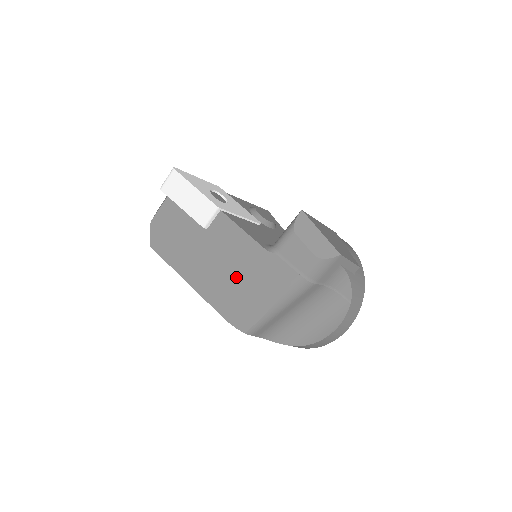
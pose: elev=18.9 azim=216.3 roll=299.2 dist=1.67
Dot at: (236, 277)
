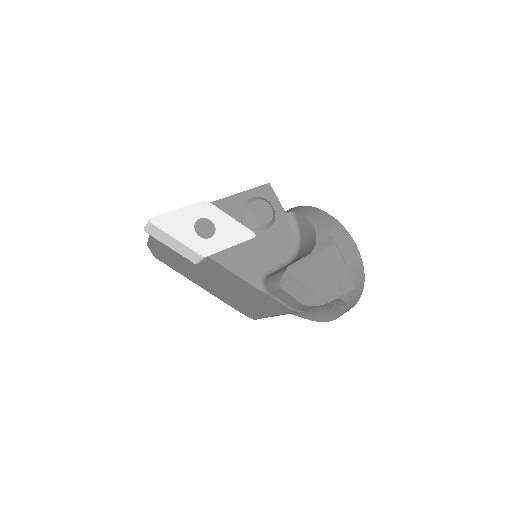
Dot at: (236, 294)
